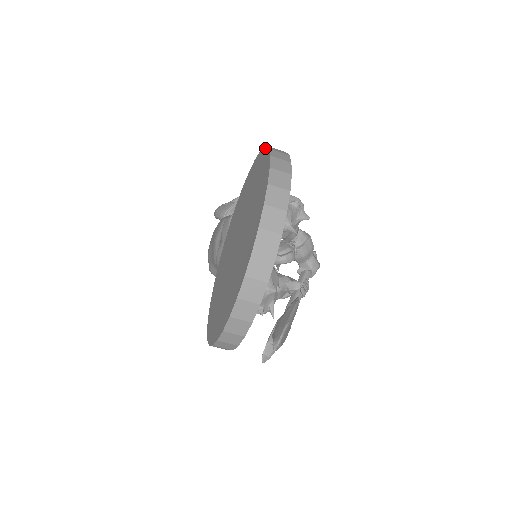
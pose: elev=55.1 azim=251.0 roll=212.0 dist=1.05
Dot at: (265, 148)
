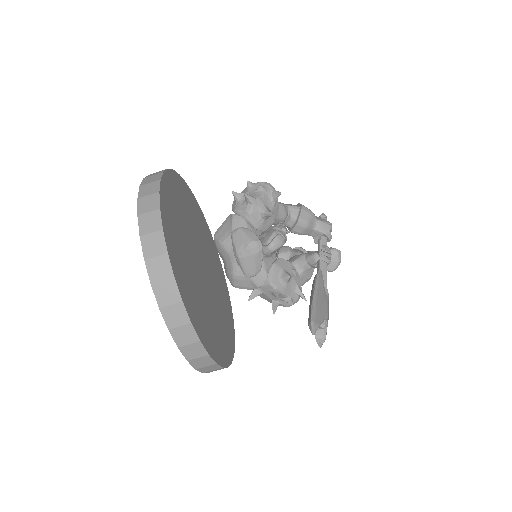
Dot at: occluded
